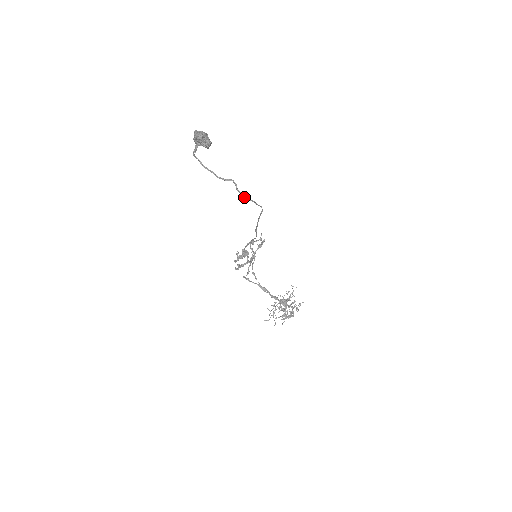
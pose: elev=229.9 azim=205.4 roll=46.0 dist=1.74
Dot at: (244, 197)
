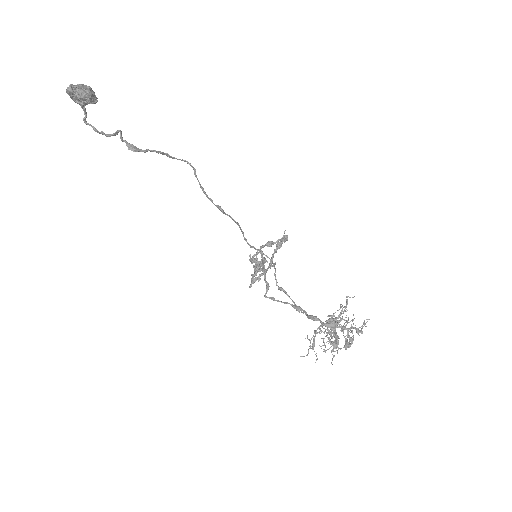
Dot at: (127, 145)
